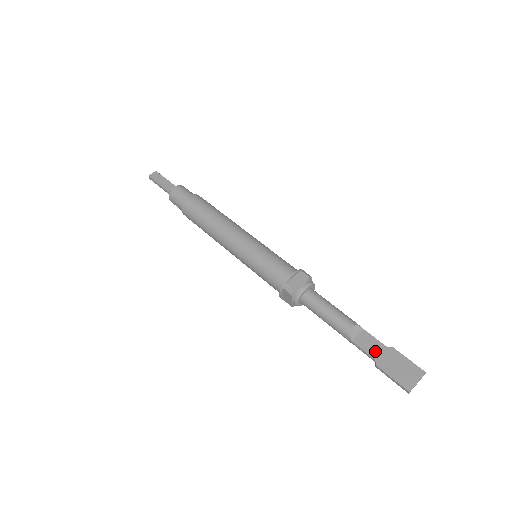
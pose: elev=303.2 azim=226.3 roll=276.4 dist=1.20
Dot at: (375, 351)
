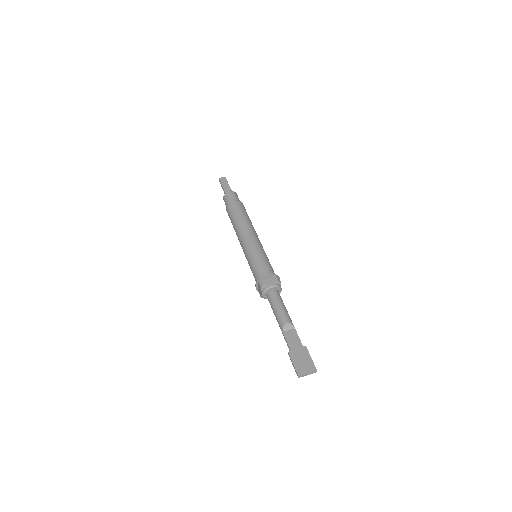
Dot at: (293, 344)
